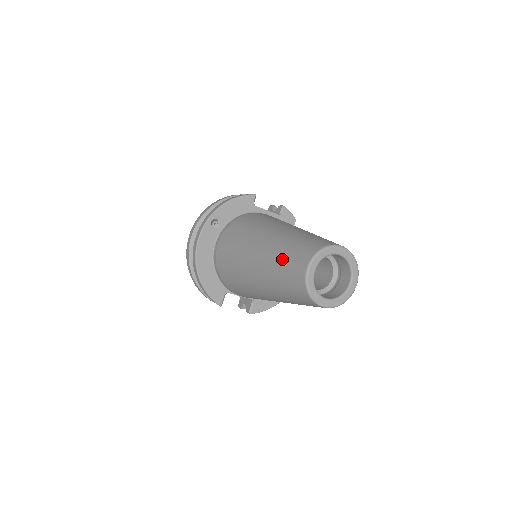
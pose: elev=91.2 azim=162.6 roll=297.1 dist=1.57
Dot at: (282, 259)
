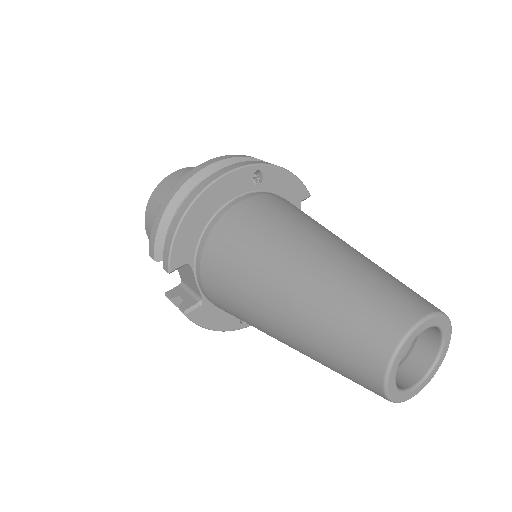
Dot at: (369, 282)
